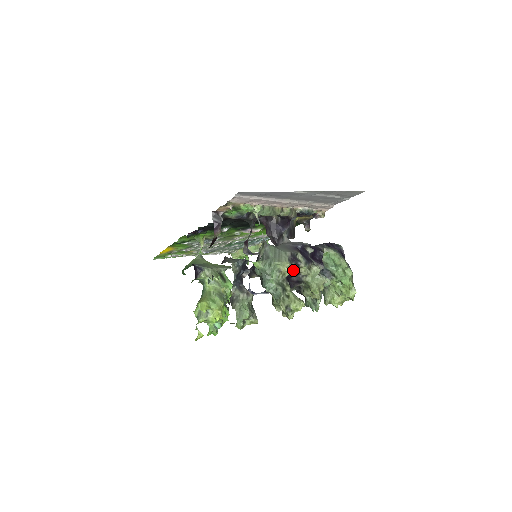
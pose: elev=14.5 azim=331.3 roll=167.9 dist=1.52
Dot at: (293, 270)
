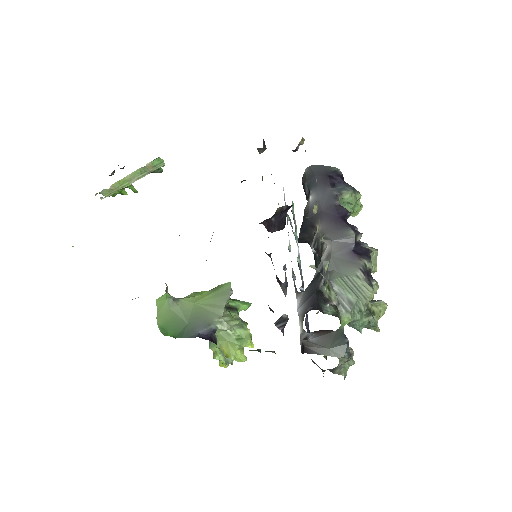
Dot at: (376, 291)
